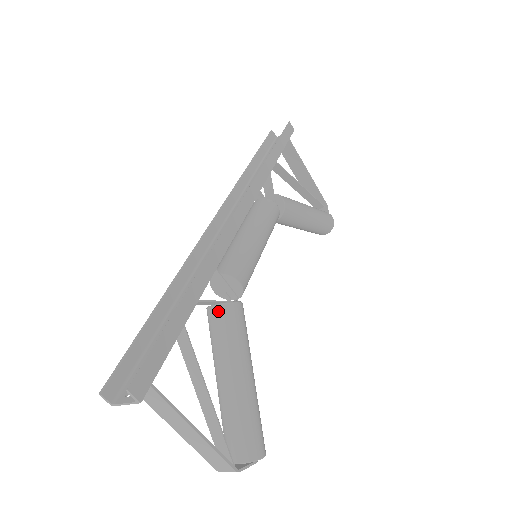
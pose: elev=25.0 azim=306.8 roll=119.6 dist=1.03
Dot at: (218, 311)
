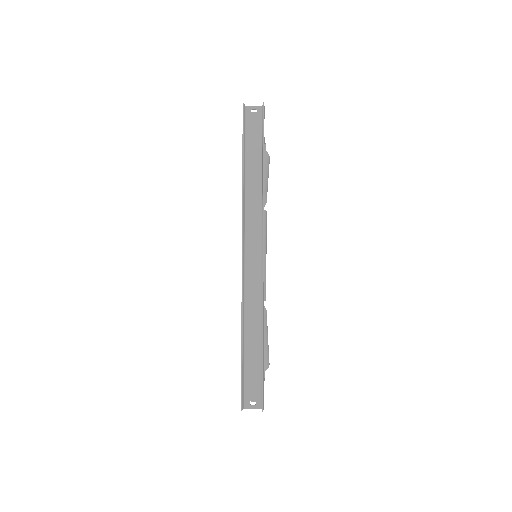
Dot at: occluded
